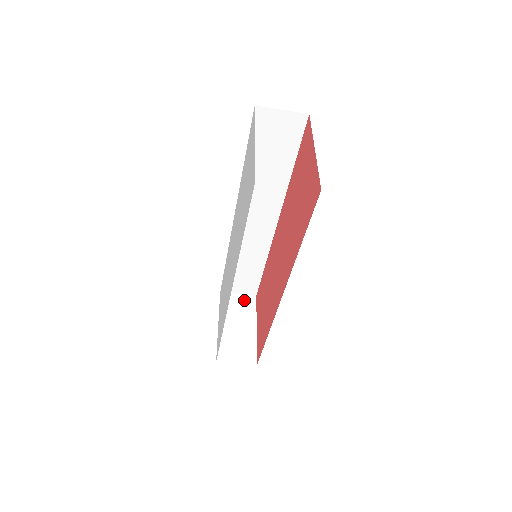
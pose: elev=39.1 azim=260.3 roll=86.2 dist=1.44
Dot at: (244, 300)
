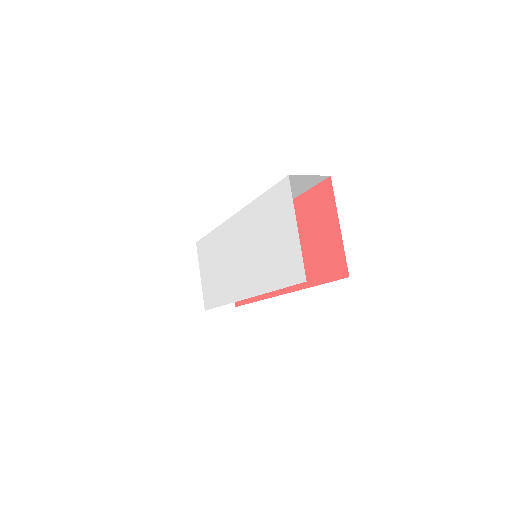
Dot at: occluded
